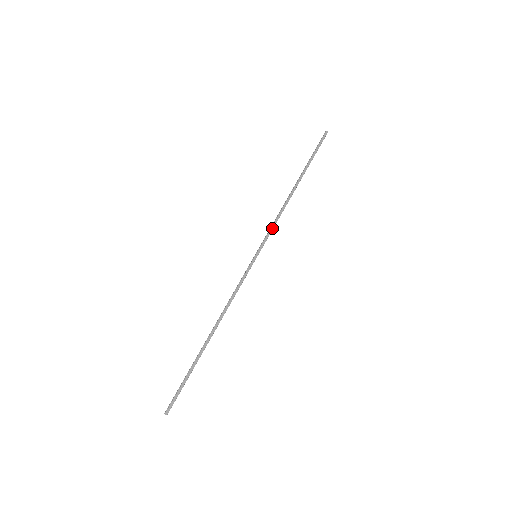
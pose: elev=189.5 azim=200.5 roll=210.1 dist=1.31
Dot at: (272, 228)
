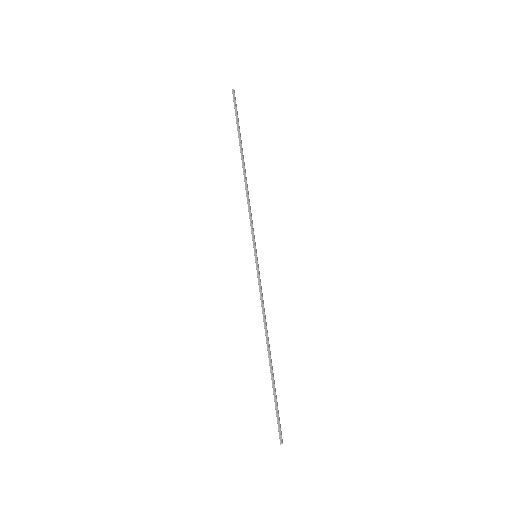
Dot at: (252, 220)
